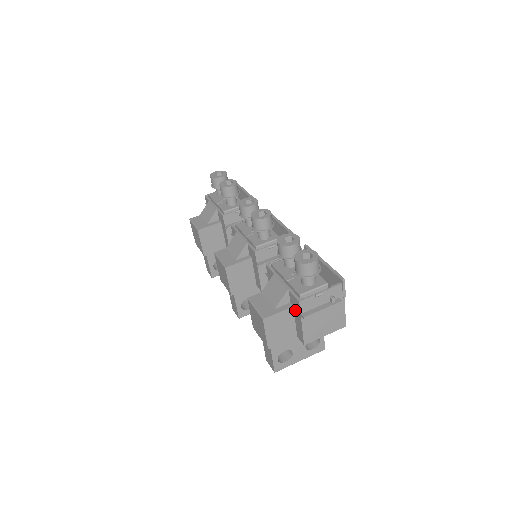
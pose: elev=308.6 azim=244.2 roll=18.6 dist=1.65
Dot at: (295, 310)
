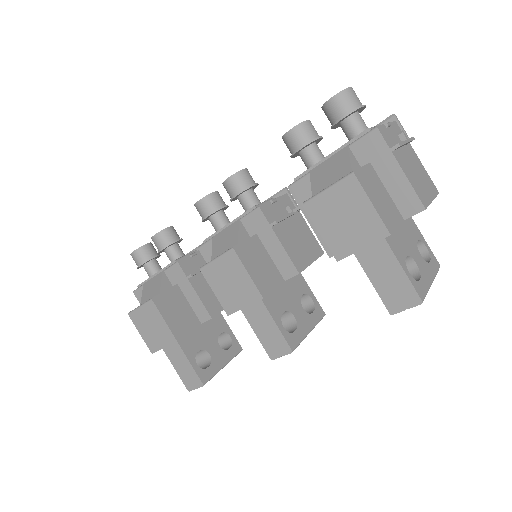
Dot at: (376, 163)
